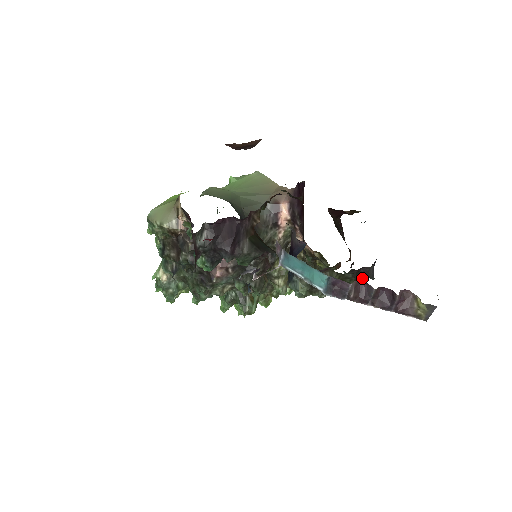
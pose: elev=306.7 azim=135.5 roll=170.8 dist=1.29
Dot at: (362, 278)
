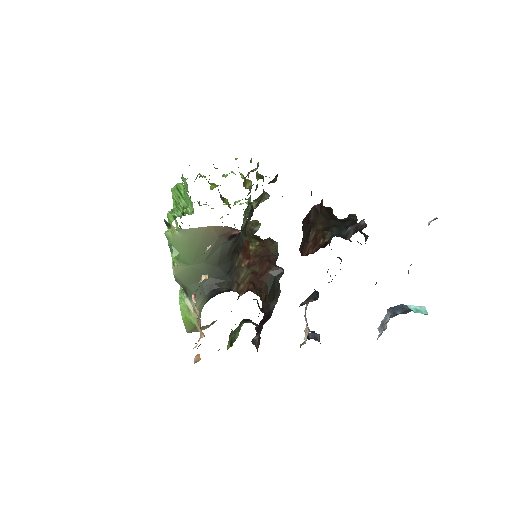
Dot at: occluded
